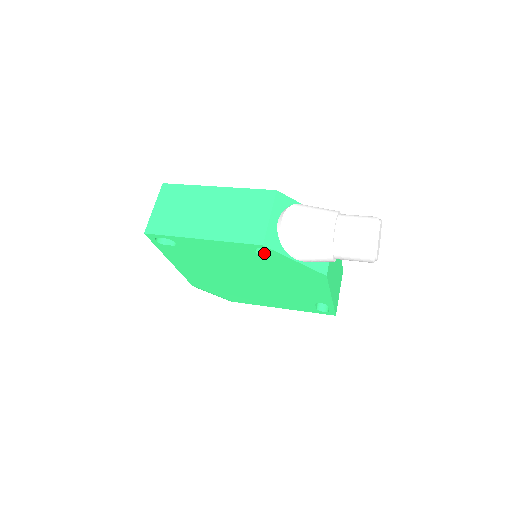
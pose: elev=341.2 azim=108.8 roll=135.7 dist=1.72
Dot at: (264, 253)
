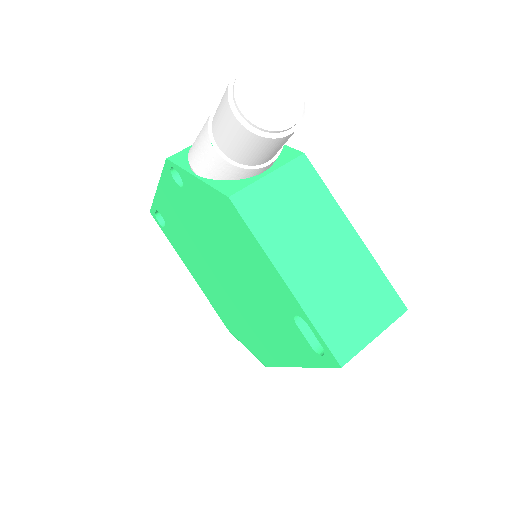
Dot at: occluded
